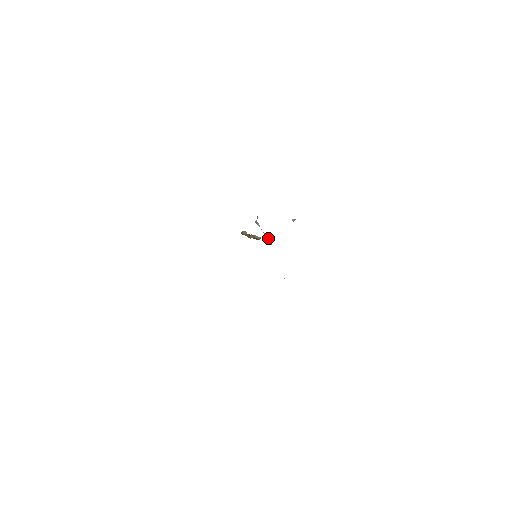
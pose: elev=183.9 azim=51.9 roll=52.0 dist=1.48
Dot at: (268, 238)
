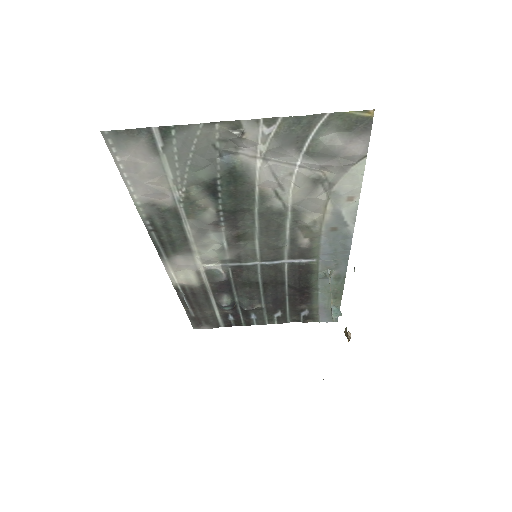
Dot at: (335, 309)
